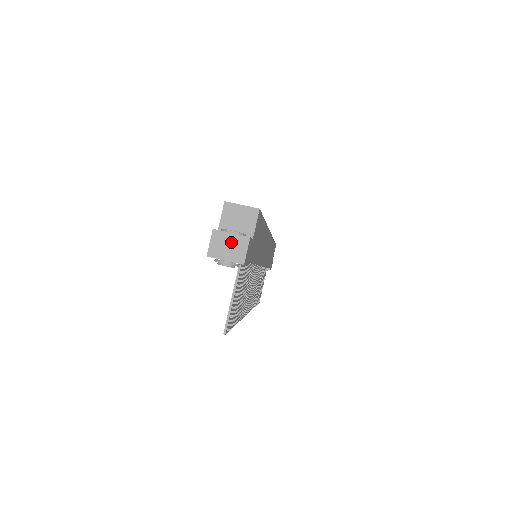
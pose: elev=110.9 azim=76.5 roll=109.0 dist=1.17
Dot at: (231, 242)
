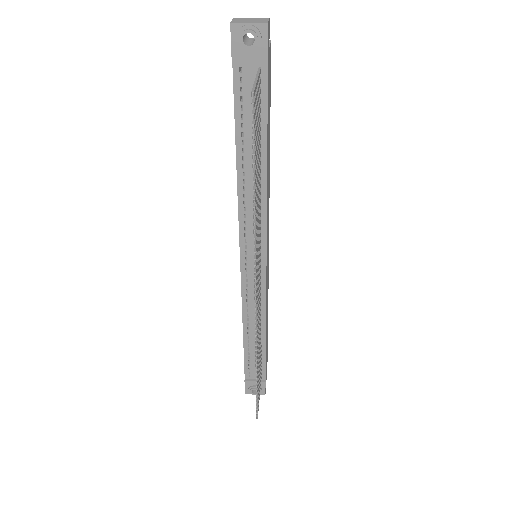
Dot at: (252, 19)
